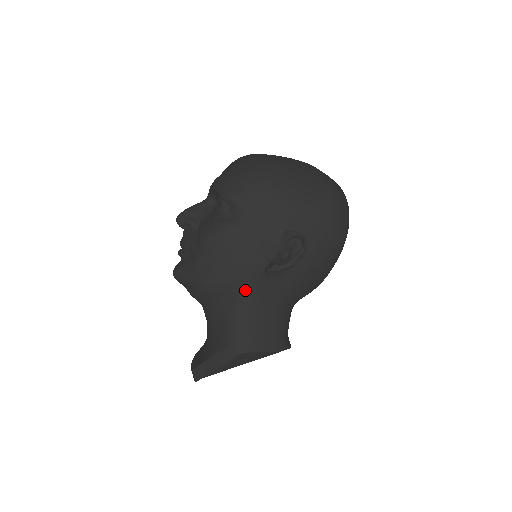
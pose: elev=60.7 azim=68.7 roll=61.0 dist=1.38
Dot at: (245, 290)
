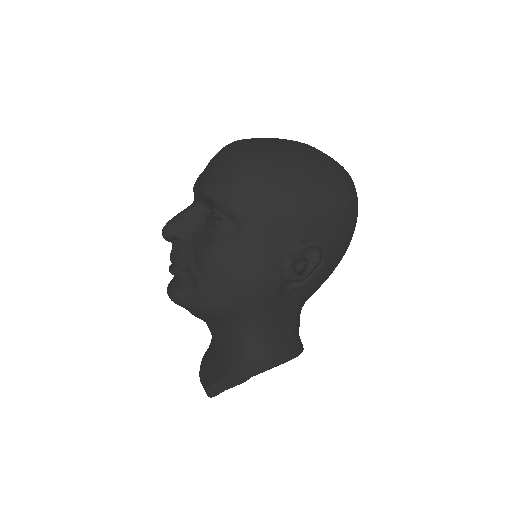
Dot at: (259, 310)
